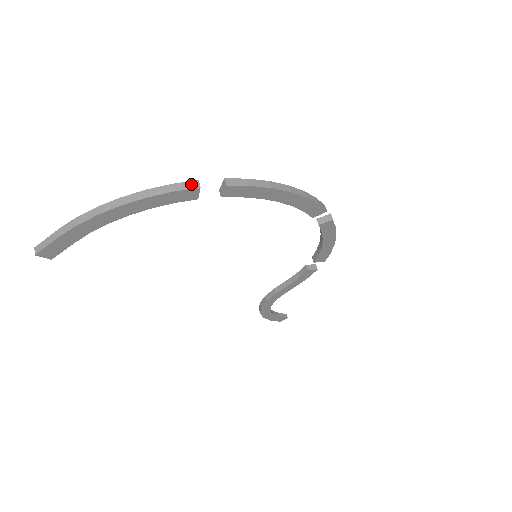
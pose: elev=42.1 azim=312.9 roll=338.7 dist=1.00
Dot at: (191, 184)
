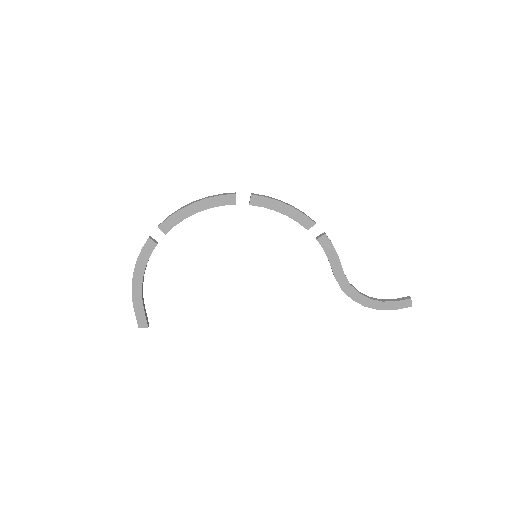
Dot at: (147, 240)
